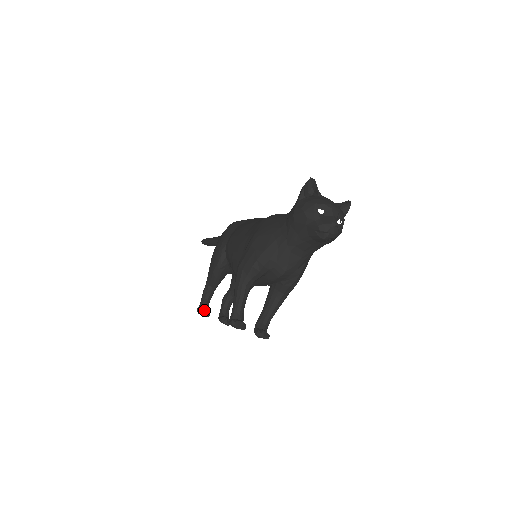
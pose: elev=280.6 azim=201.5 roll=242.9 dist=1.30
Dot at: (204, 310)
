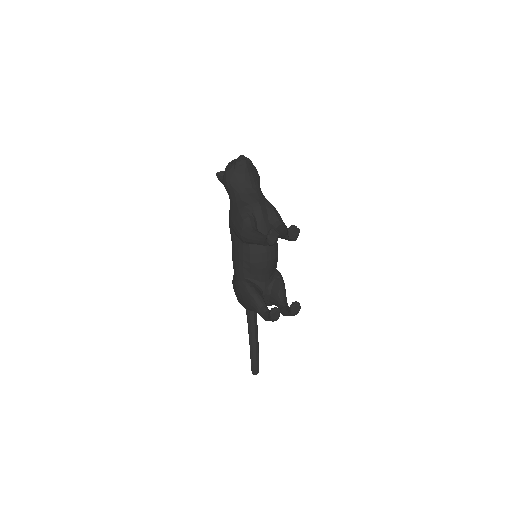
Dot at: (271, 308)
